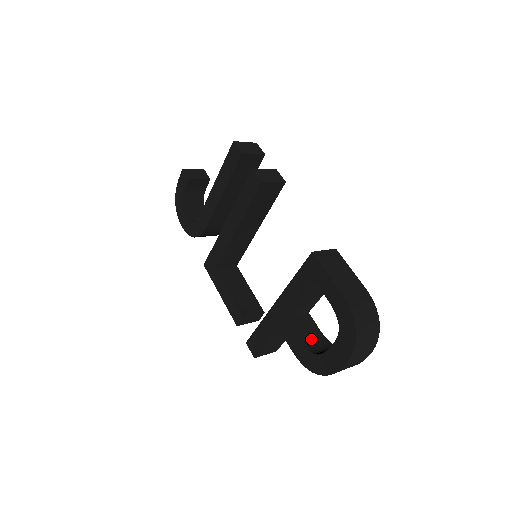
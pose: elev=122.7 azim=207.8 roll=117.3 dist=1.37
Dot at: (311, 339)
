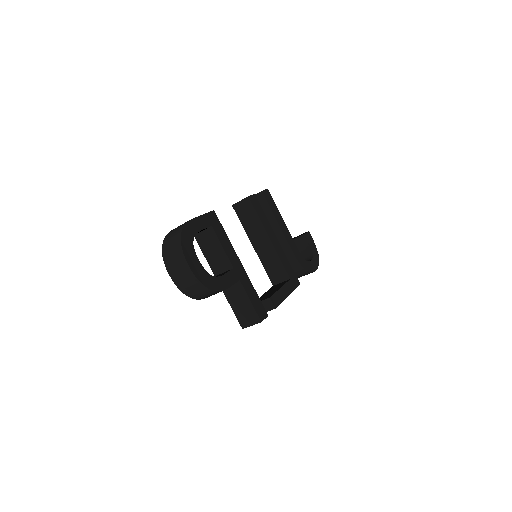
Dot at: occluded
